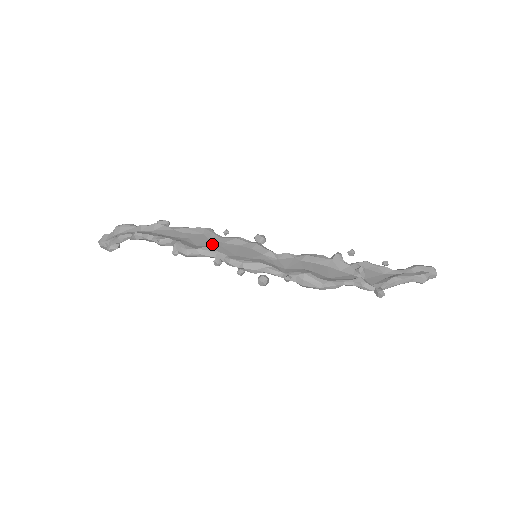
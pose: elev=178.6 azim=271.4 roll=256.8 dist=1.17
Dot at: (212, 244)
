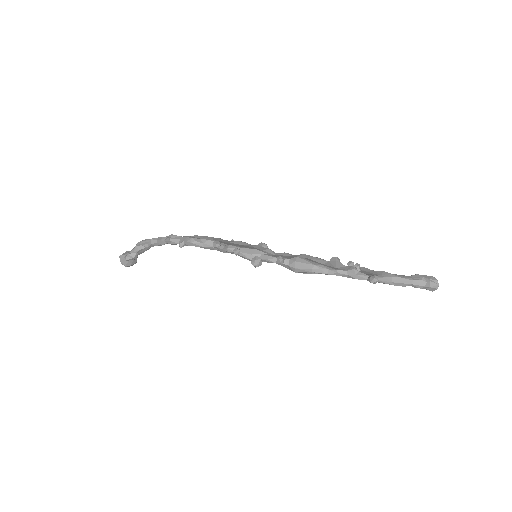
Dot at: occluded
